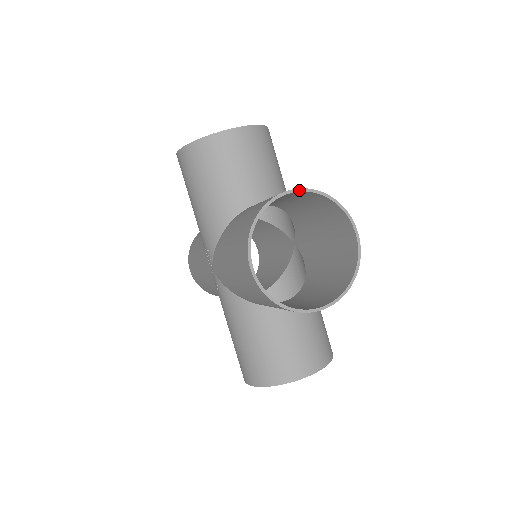
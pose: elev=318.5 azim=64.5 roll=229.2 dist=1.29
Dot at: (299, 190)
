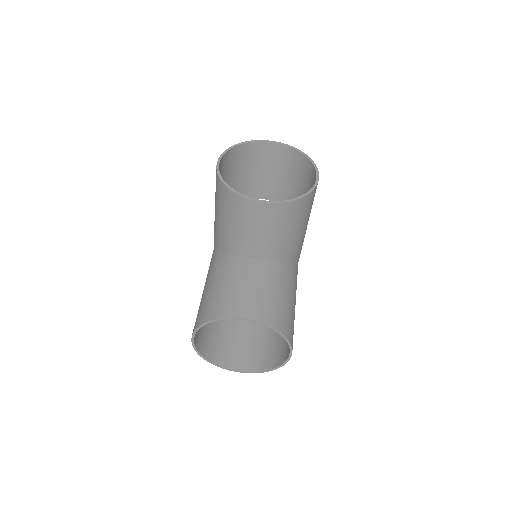
Dot at: (254, 321)
